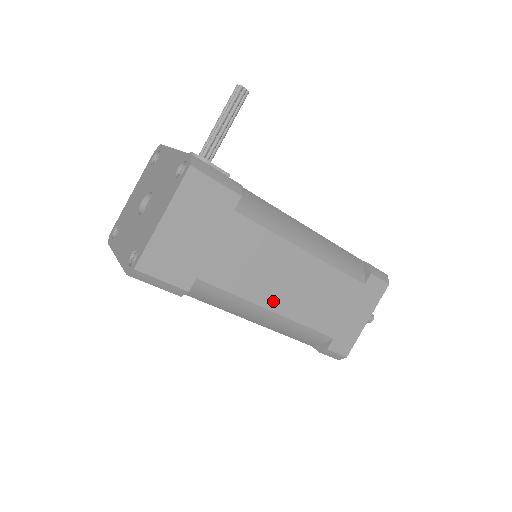
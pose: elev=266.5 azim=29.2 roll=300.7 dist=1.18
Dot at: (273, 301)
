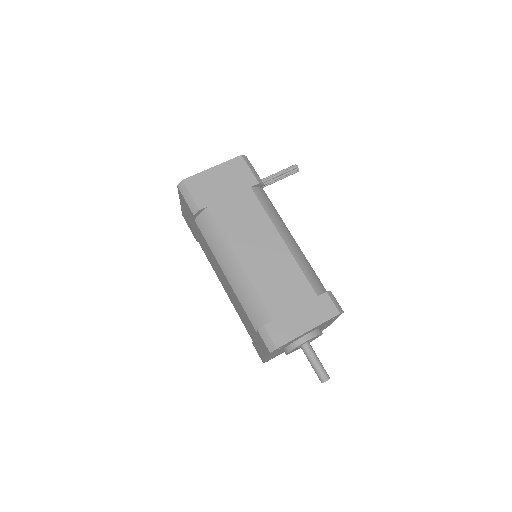
Dot at: (244, 254)
